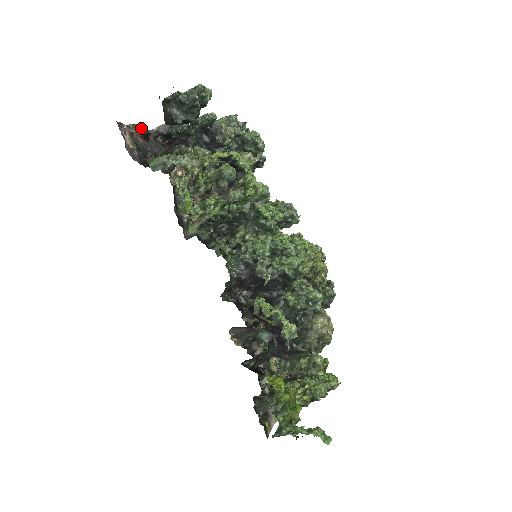
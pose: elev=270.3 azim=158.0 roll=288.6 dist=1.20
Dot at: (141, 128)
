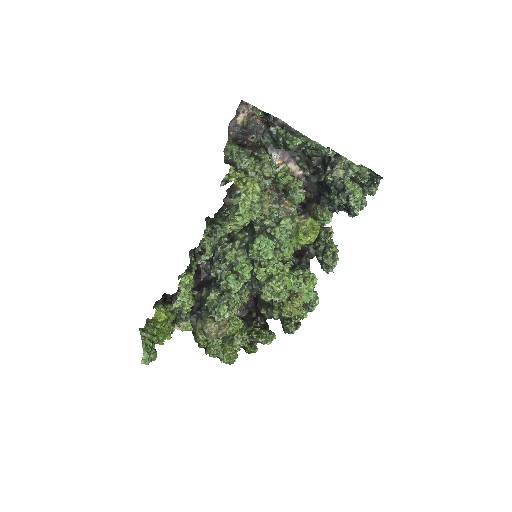
Dot at: occluded
